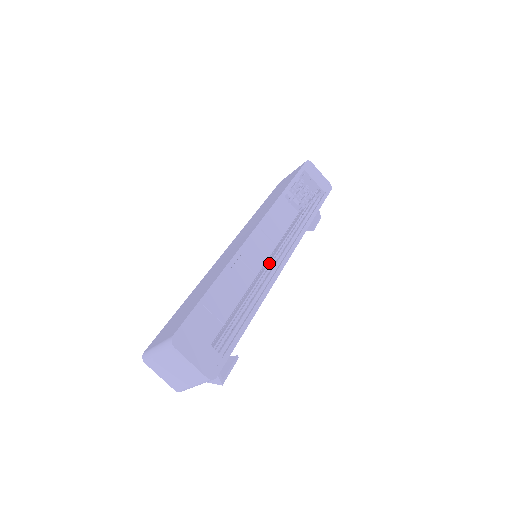
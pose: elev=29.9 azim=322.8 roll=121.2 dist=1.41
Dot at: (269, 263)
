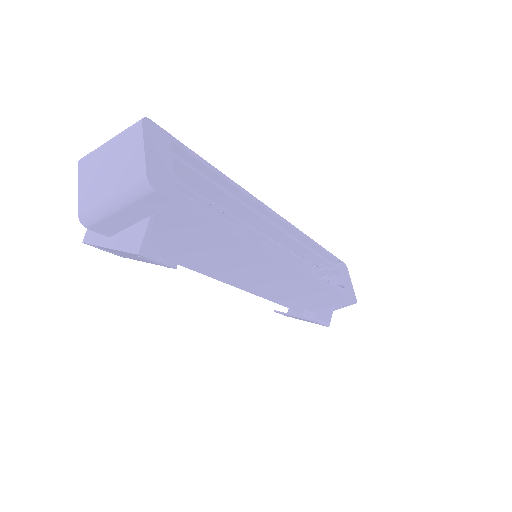
Dot at: occluded
